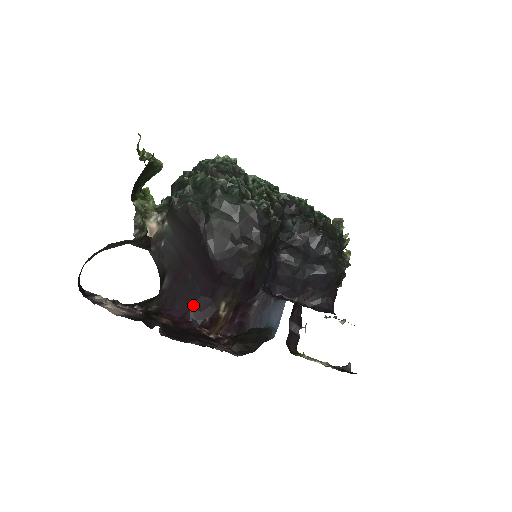
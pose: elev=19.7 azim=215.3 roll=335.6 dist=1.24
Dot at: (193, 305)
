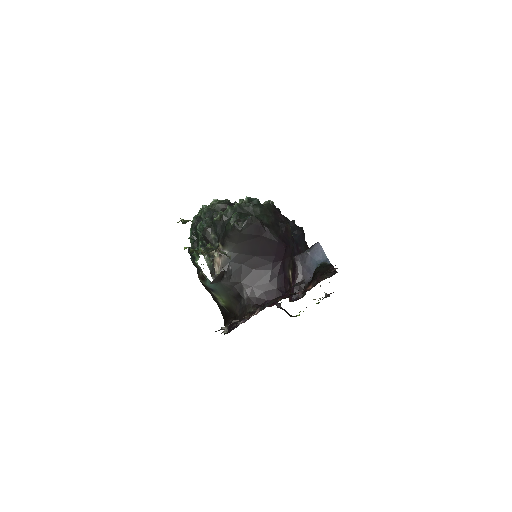
Dot at: (277, 286)
